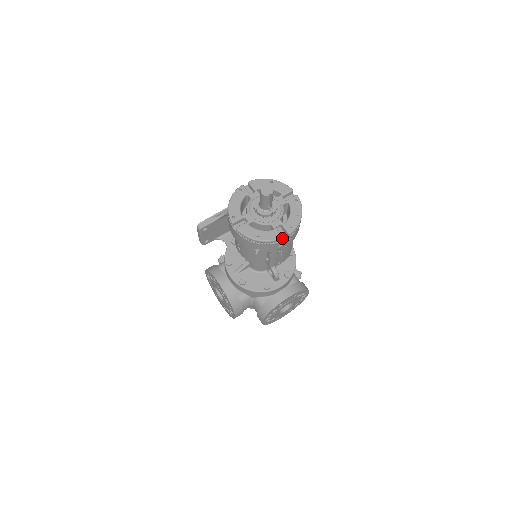
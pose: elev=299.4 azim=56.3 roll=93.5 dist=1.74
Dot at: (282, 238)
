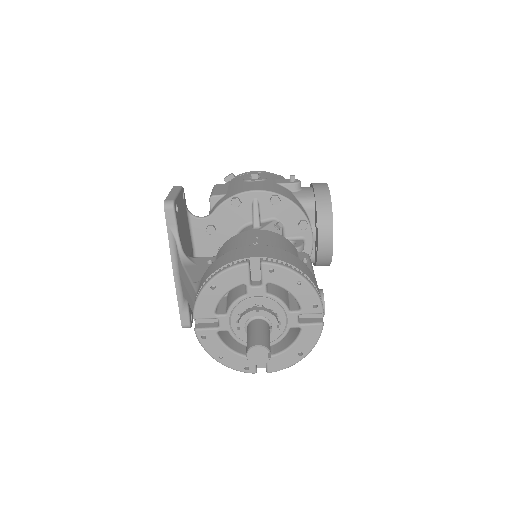
Dot at: (322, 326)
